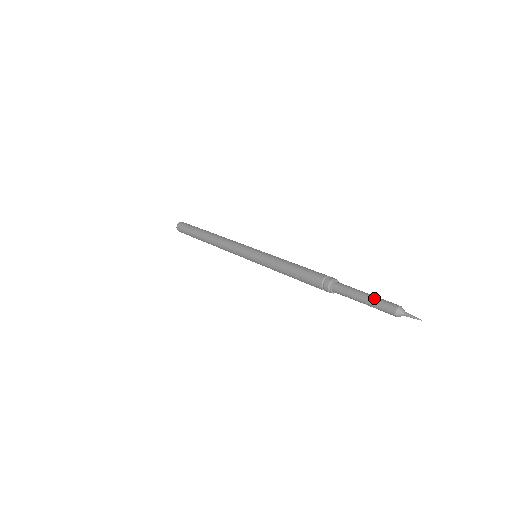
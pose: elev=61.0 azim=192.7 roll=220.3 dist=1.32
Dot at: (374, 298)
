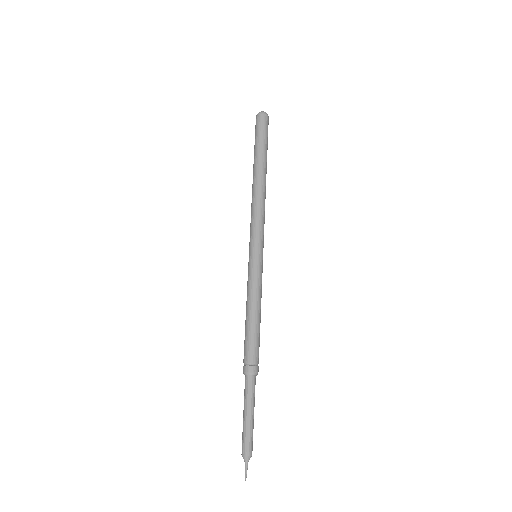
Dot at: (245, 427)
